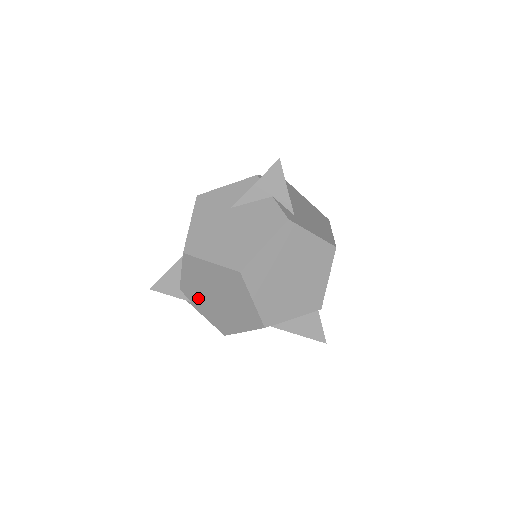
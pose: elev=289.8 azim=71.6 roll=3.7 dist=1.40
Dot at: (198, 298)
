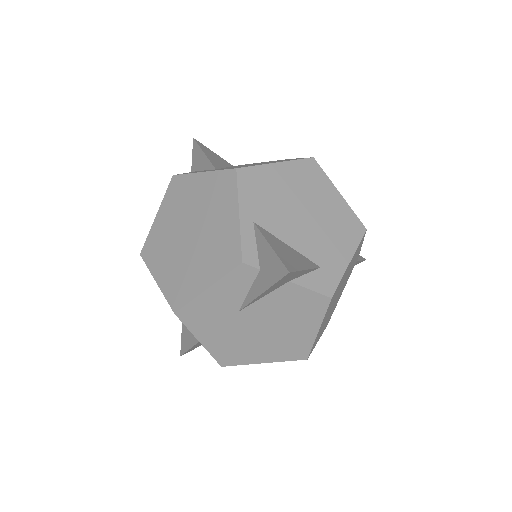
Dot at: occluded
